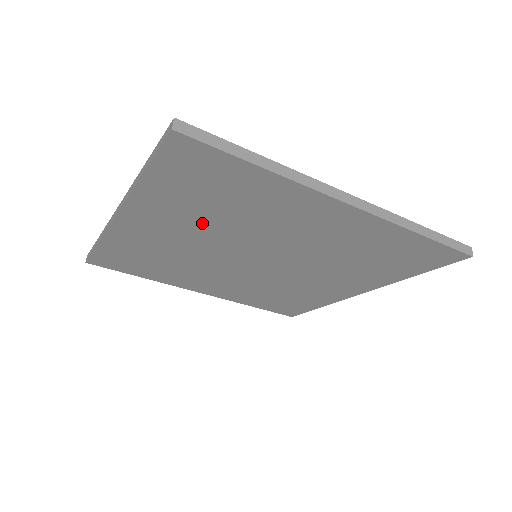
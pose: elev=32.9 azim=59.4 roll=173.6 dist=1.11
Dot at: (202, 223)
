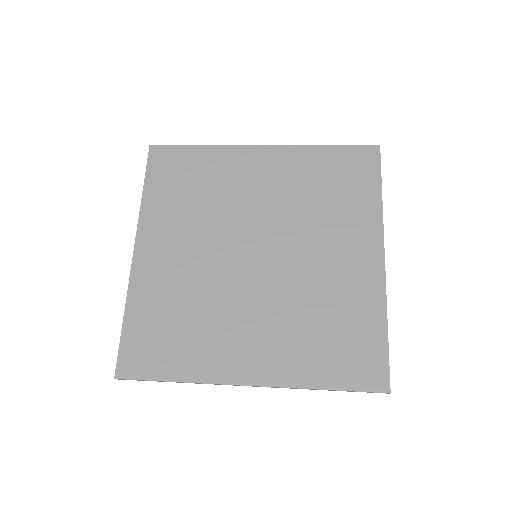
Dot at: occluded
